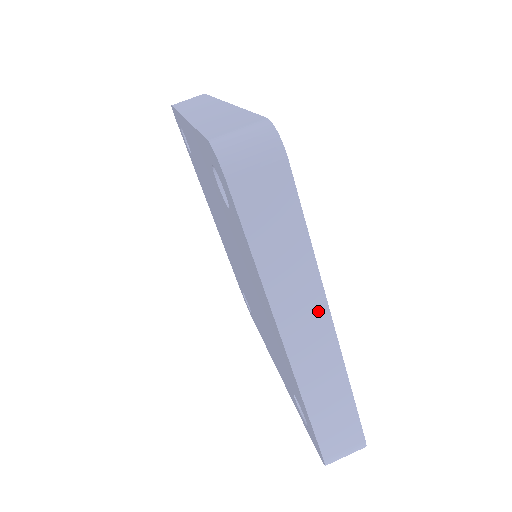
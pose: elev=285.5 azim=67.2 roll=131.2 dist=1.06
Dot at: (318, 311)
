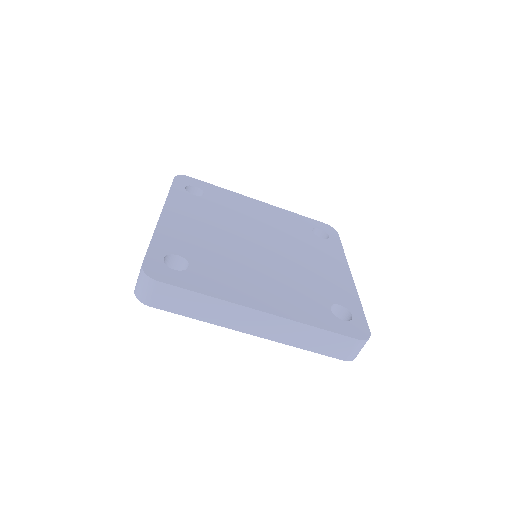
Dot at: (247, 313)
